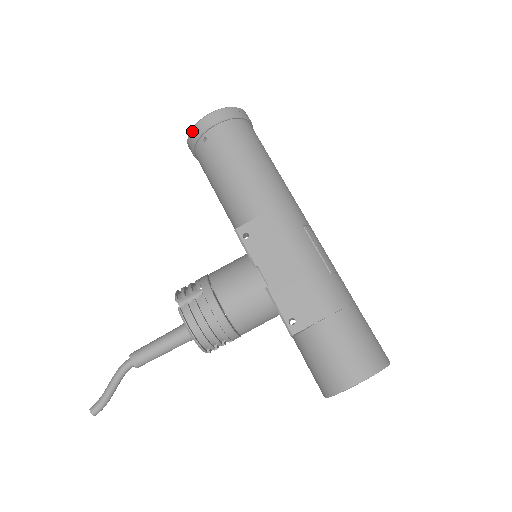
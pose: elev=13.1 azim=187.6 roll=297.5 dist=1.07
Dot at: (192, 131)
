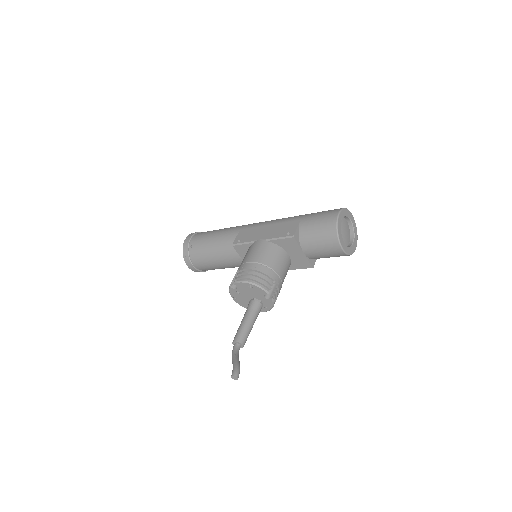
Dot at: (183, 252)
